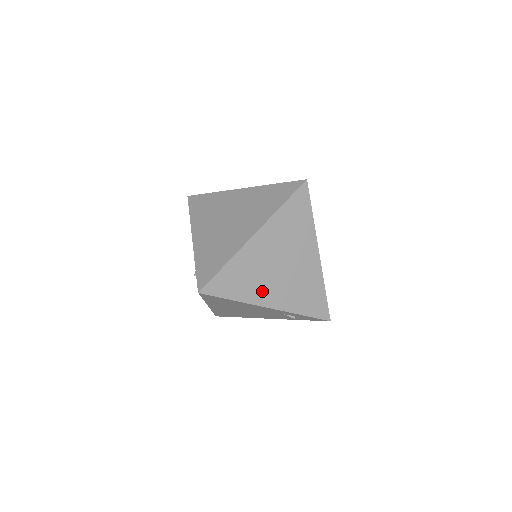
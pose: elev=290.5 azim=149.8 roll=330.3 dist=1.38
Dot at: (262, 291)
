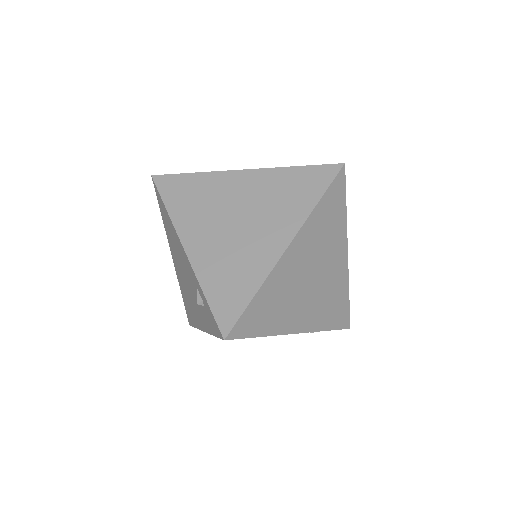
Dot at: (292, 316)
